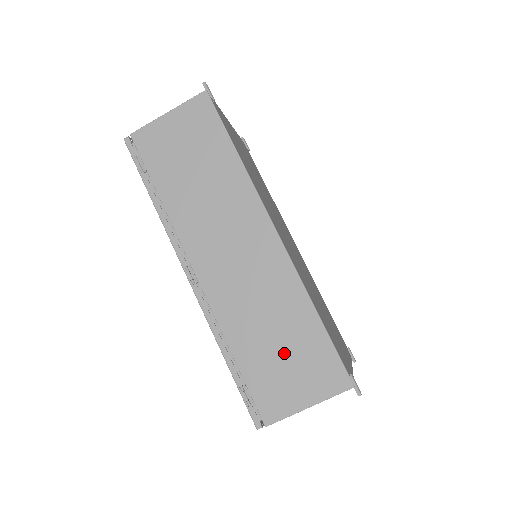
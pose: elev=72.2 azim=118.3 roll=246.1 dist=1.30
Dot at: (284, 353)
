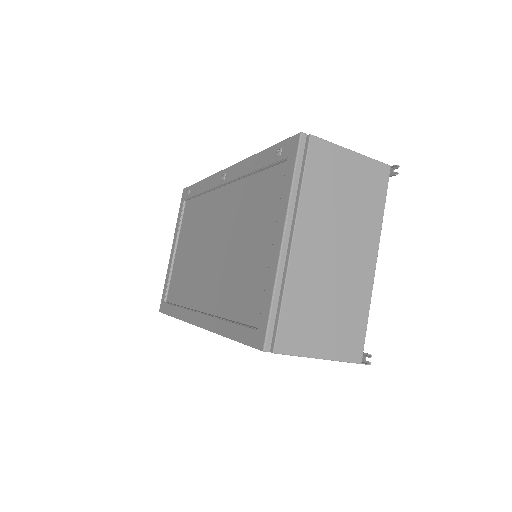
Dot at: occluded
